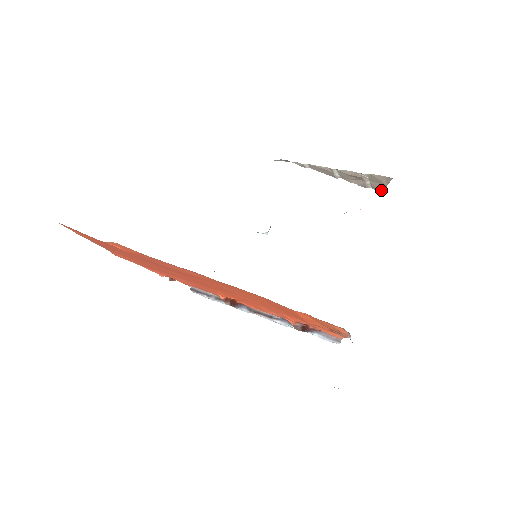
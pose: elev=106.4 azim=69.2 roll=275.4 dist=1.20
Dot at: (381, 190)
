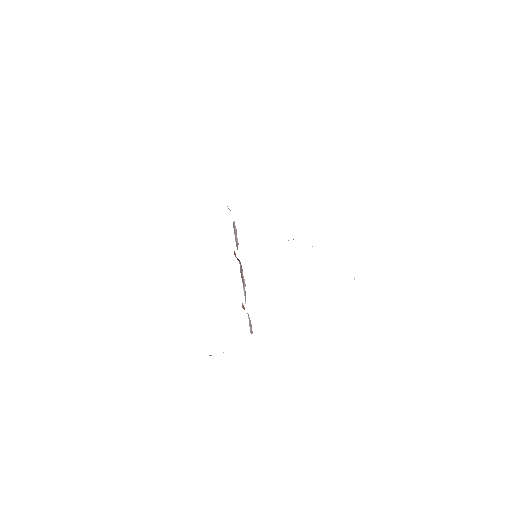
Dot at: occluded
